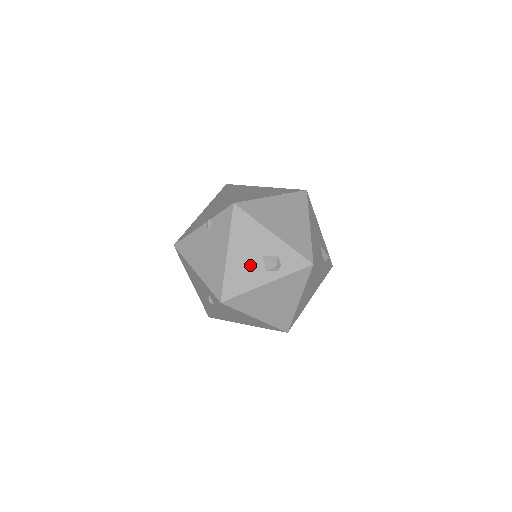
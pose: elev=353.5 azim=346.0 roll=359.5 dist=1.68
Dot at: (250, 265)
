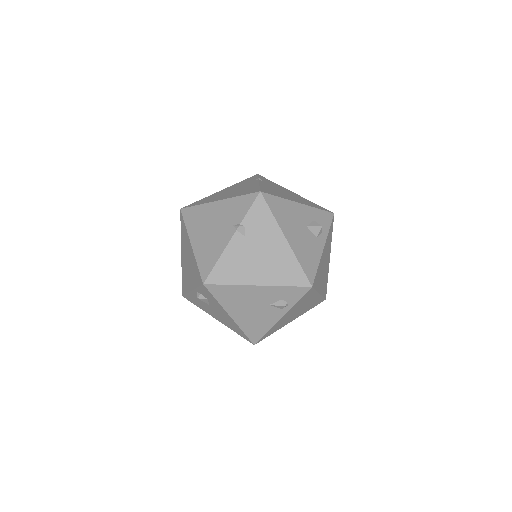
Dot at: (305, 239)
